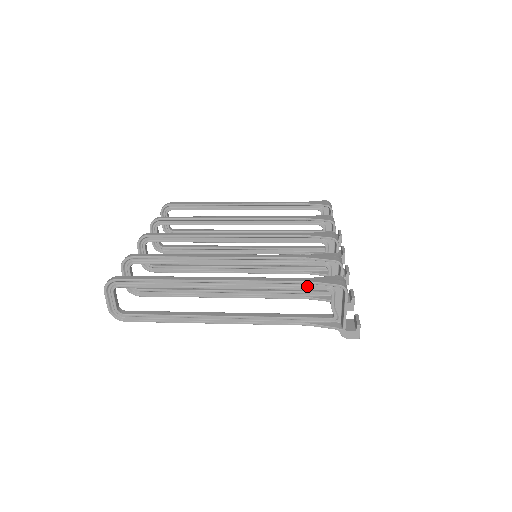
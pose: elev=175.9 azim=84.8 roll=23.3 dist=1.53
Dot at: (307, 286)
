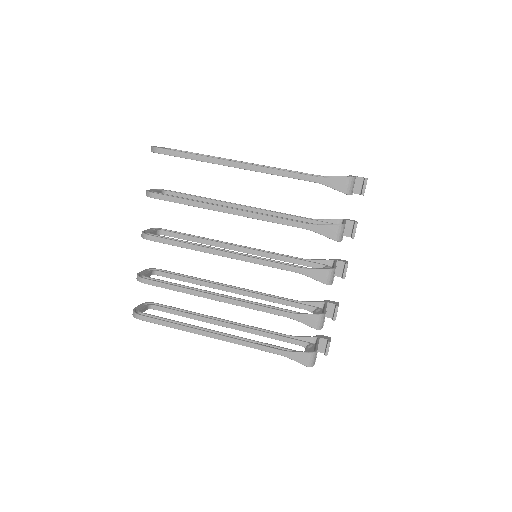
Dot at: (284, 353)
